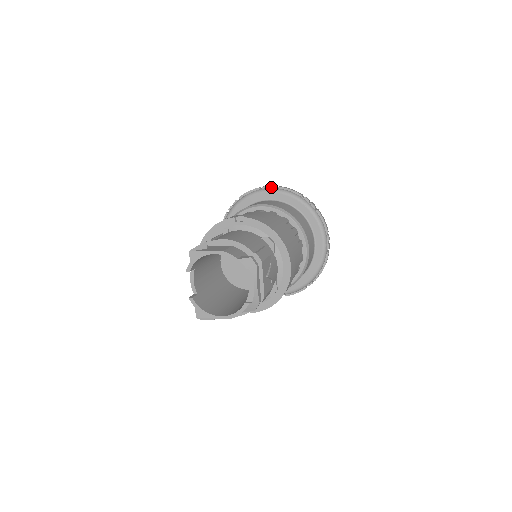
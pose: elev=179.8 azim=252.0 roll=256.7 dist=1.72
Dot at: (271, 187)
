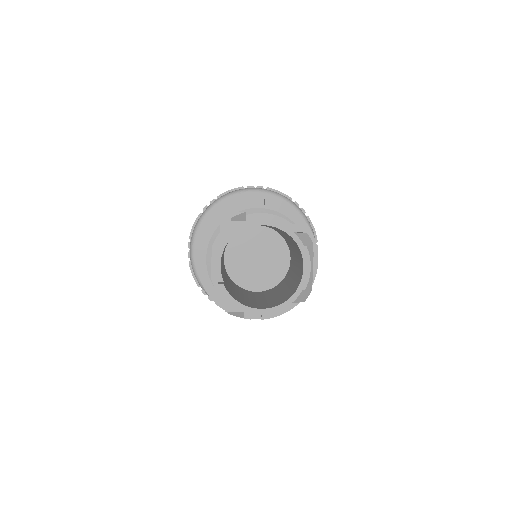
Dot at: (258, 187)
